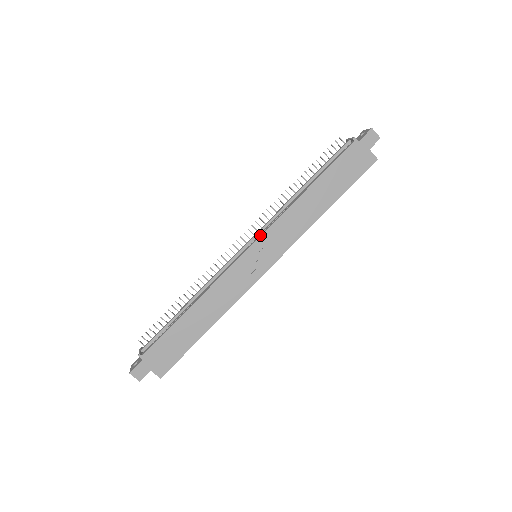
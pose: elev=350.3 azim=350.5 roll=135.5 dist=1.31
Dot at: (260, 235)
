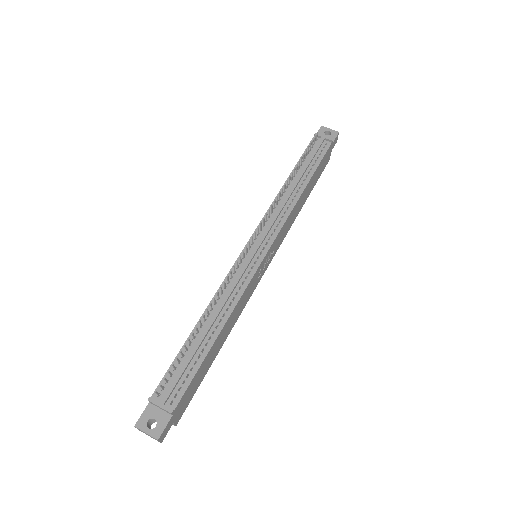
Dot at: (274, 237)
